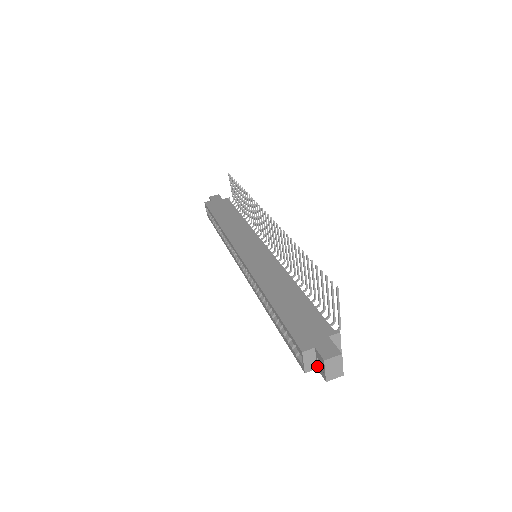
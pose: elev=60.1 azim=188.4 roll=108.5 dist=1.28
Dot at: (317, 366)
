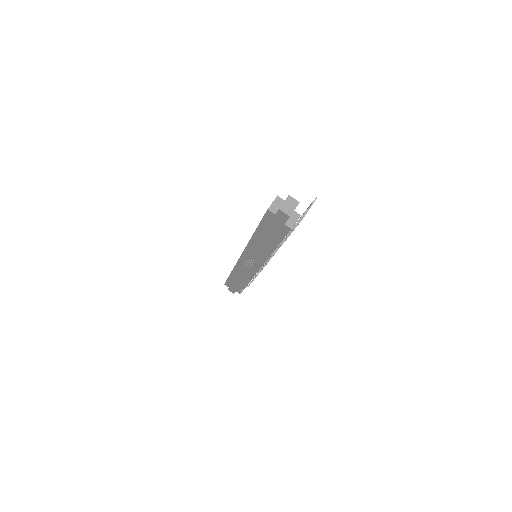
Dot at: (277, 212)
